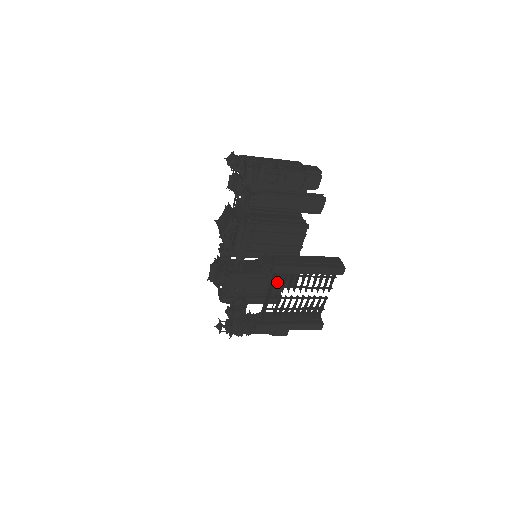
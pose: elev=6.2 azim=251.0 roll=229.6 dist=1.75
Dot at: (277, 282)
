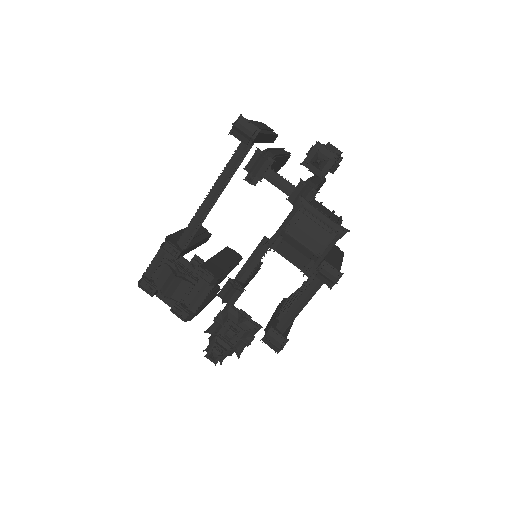
Dot at: occluded
